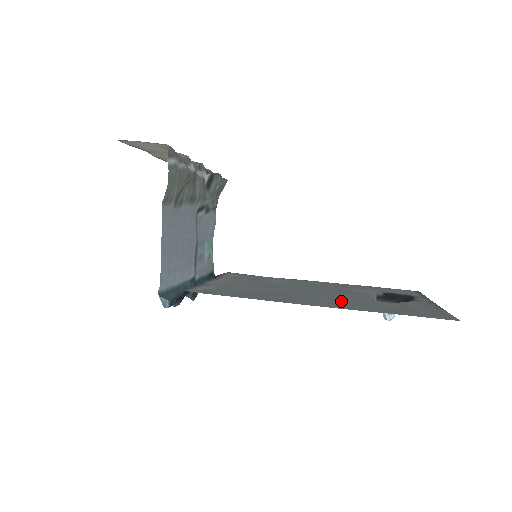
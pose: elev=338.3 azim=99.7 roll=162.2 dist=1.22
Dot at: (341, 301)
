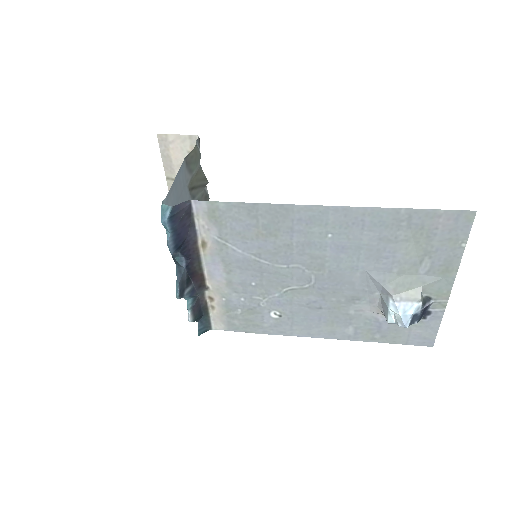
Dot at: (350, 245)
